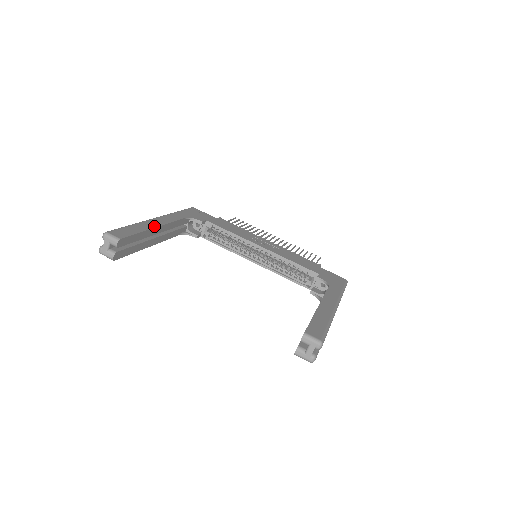
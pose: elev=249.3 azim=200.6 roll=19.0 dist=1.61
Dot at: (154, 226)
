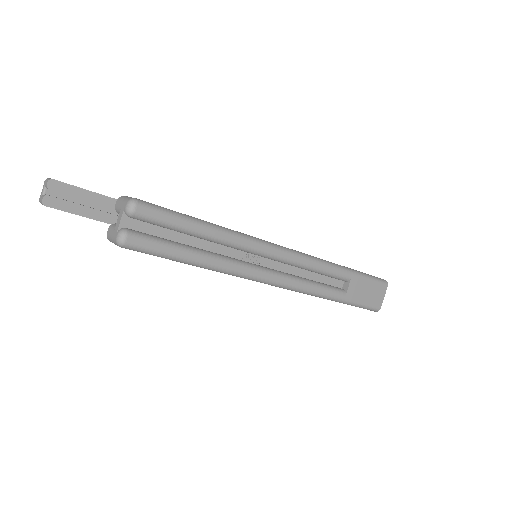
Dot at: occluded
